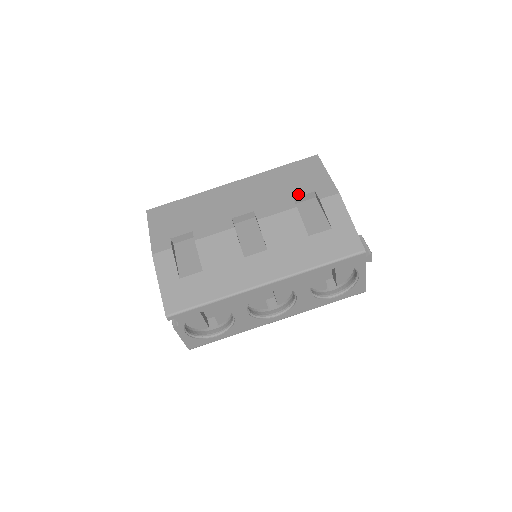
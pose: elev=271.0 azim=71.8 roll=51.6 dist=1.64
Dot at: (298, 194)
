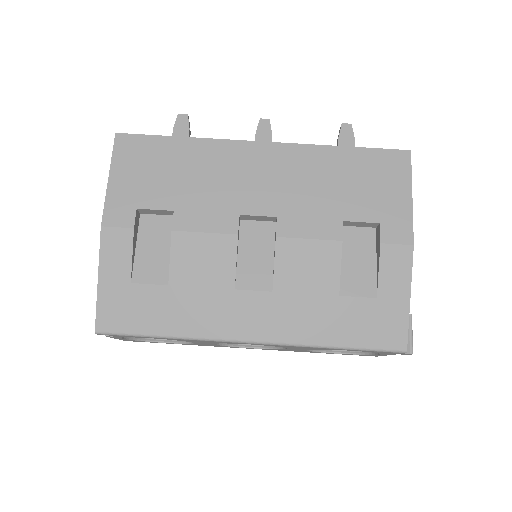
Dot at: (353, 217)
